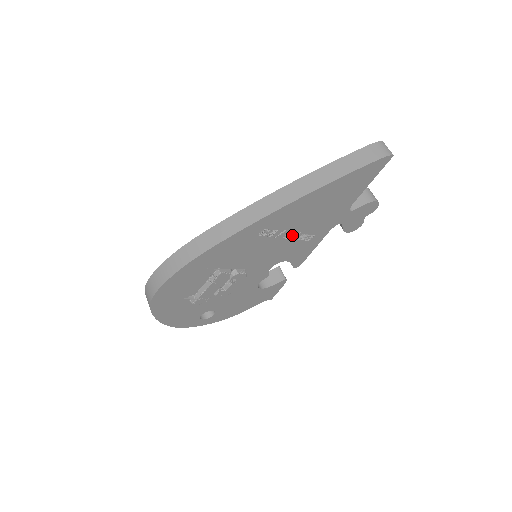
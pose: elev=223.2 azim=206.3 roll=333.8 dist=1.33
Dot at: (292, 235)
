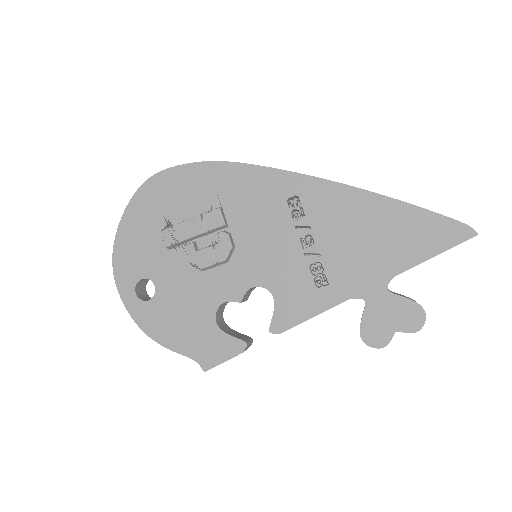
Dot at: (310, 248)
